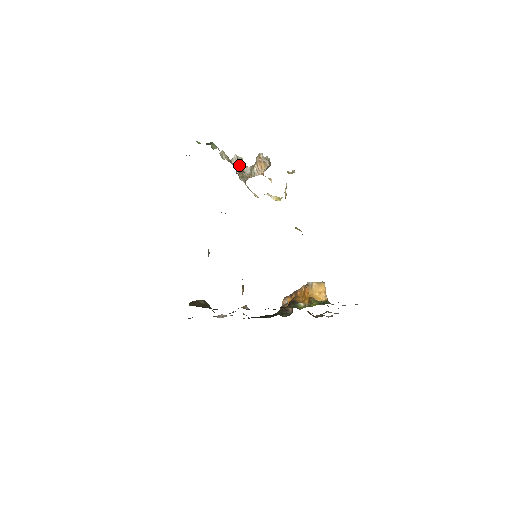
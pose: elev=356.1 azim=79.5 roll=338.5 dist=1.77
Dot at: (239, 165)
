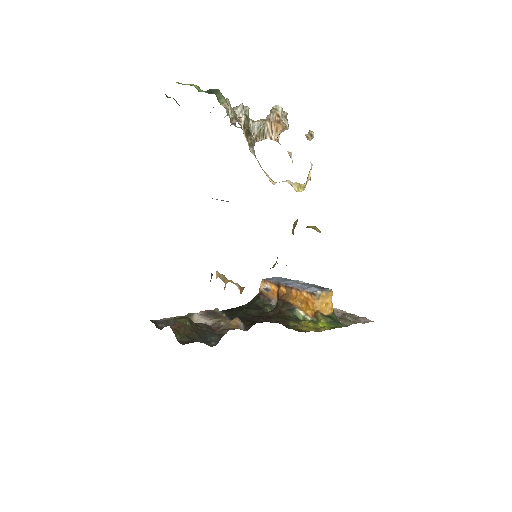
Dot at: (246, 122)
